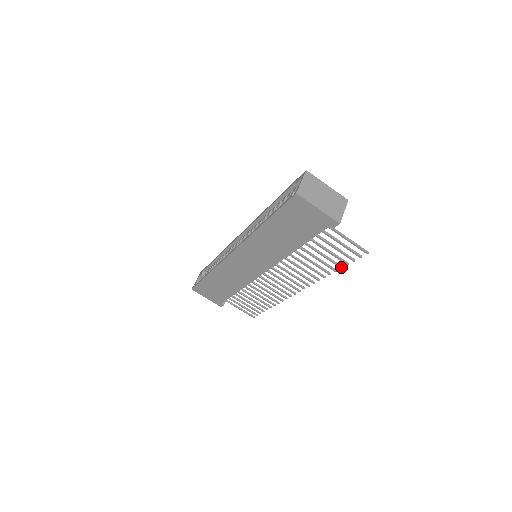
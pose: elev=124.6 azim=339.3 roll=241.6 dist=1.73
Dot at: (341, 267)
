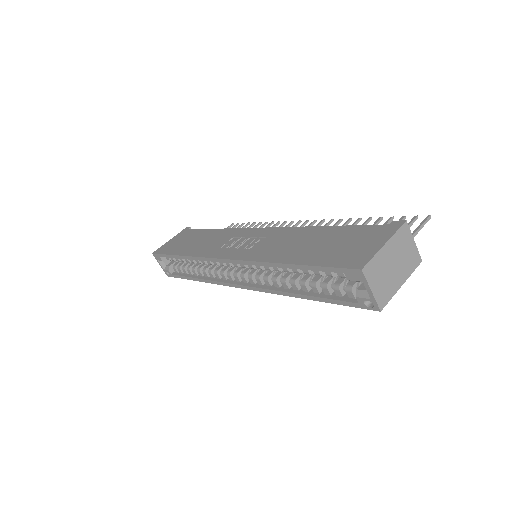
Dot at: occluded
